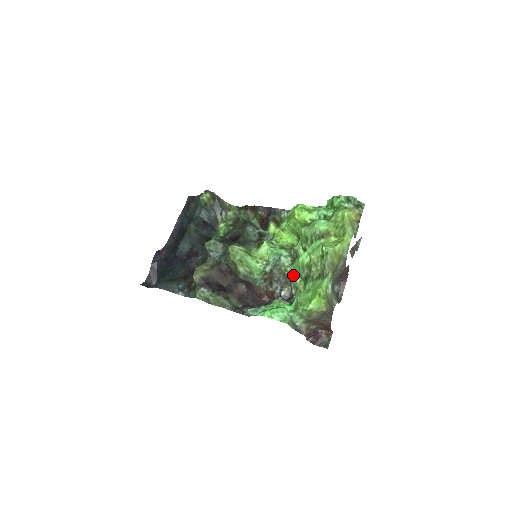
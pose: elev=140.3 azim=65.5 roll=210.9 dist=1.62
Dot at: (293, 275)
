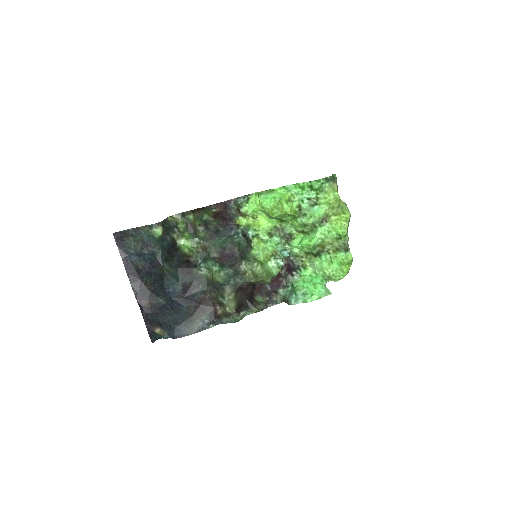
Dot at: (291, 250)
